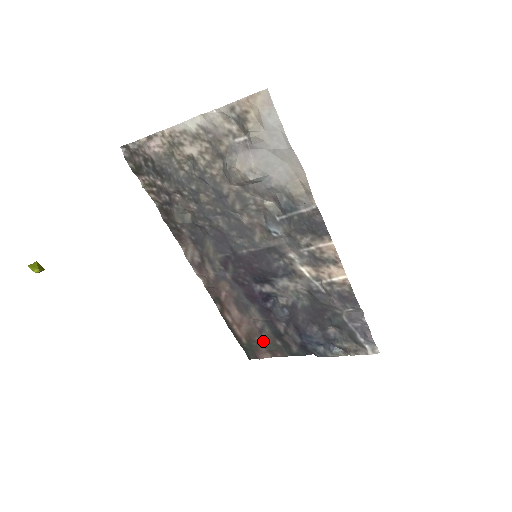
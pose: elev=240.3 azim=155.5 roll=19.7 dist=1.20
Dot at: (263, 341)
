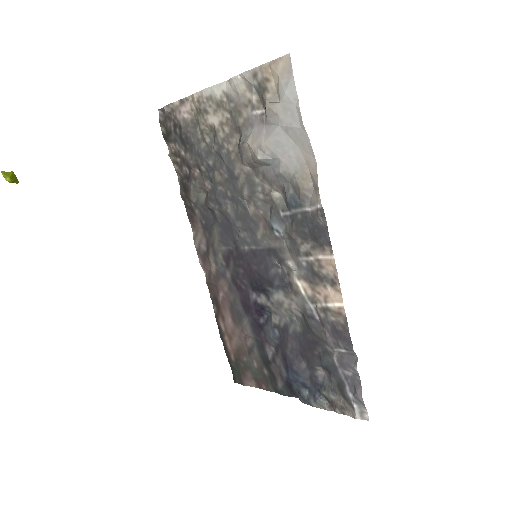
Dot at: (250, 364)
